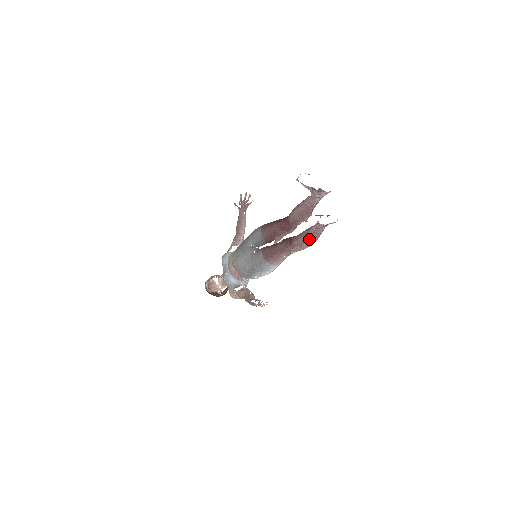
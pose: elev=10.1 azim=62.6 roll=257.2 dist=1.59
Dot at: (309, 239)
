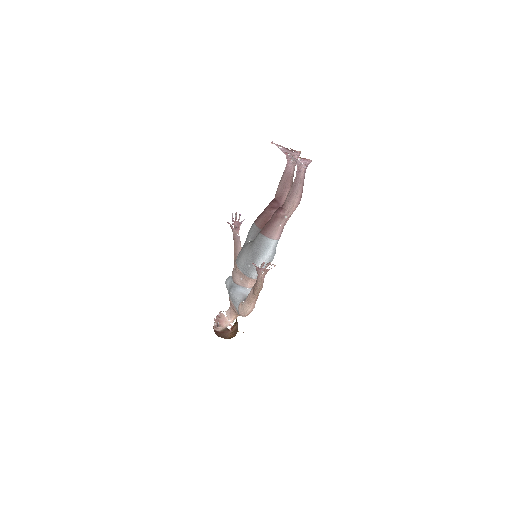
Dot at: (295, 190)
